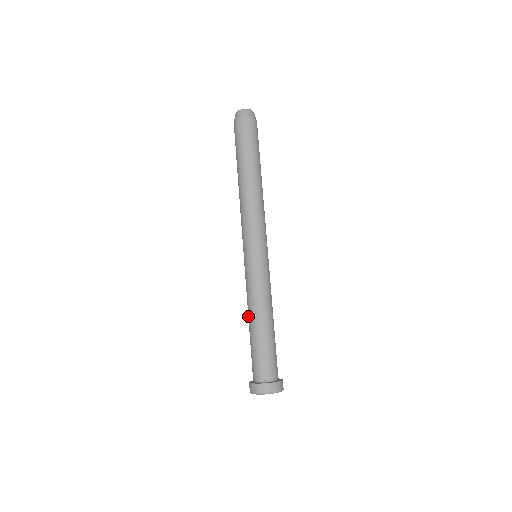
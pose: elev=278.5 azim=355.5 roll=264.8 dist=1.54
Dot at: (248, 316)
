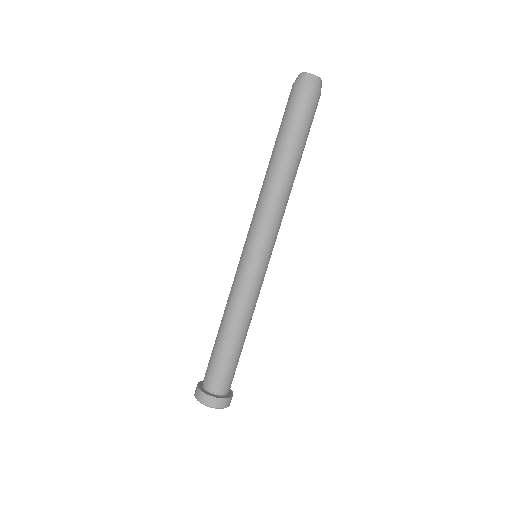
Dot at: (228, 322)
